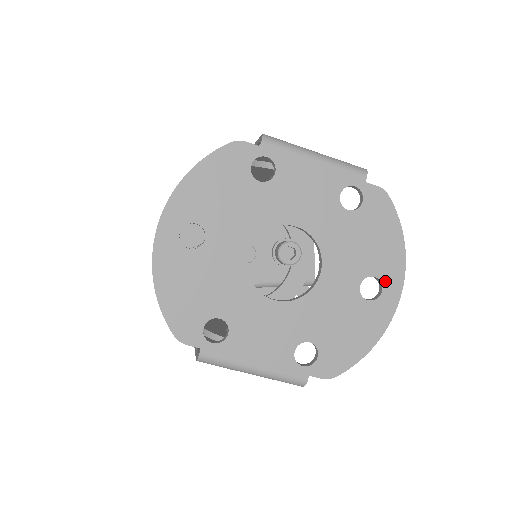
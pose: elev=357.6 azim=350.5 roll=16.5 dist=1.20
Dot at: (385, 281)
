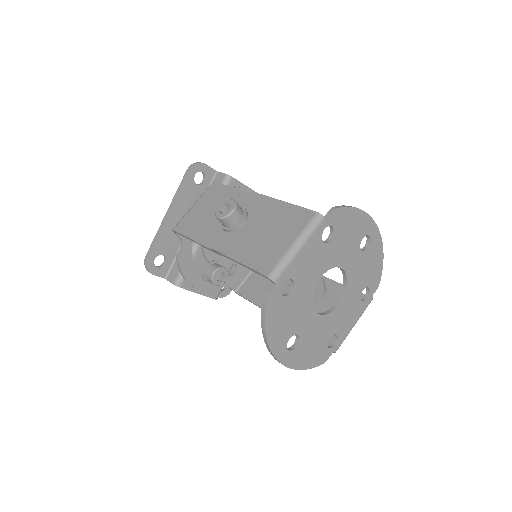
Dot at: (368, 232)
